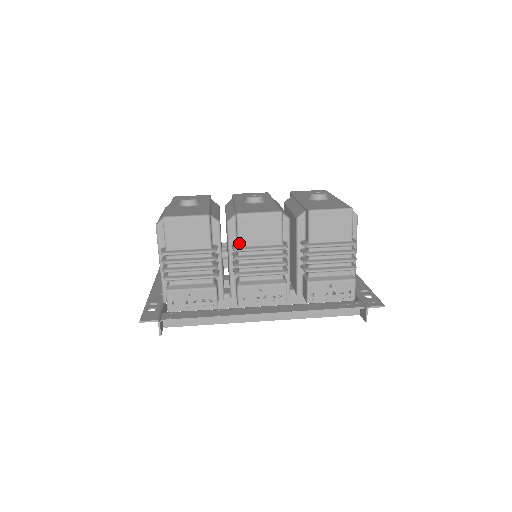
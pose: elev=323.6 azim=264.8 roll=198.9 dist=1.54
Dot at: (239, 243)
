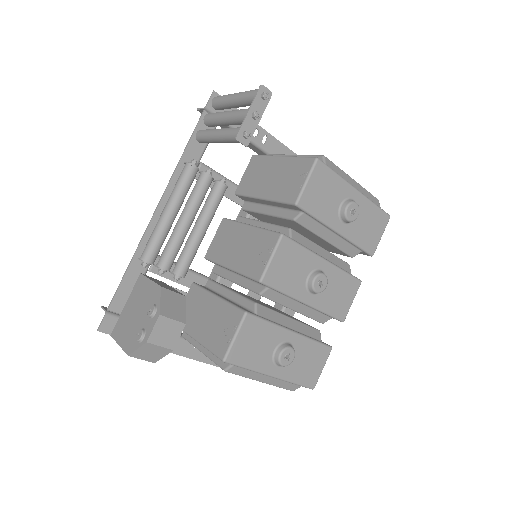
Dot at: occluded
